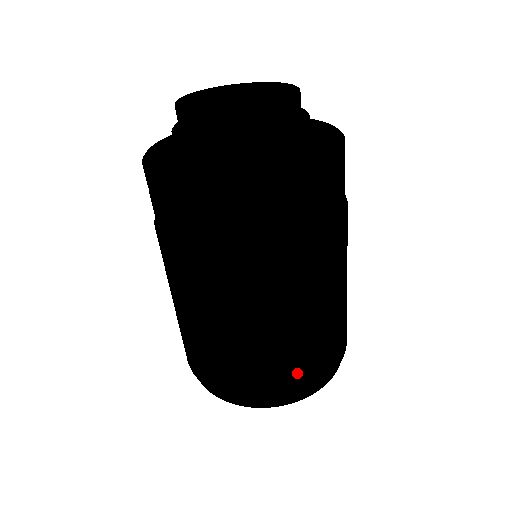
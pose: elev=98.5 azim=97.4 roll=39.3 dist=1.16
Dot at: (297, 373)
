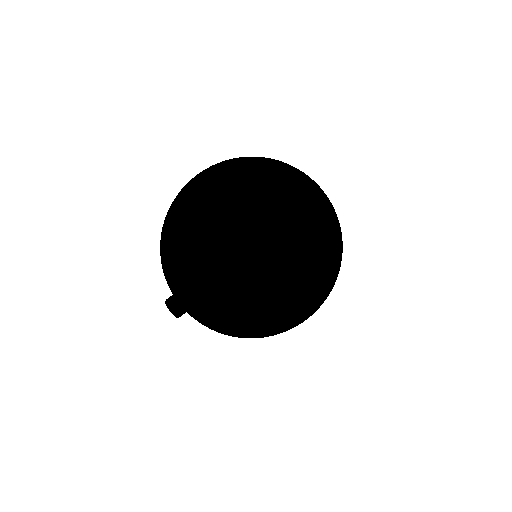
Dot at: occluded
